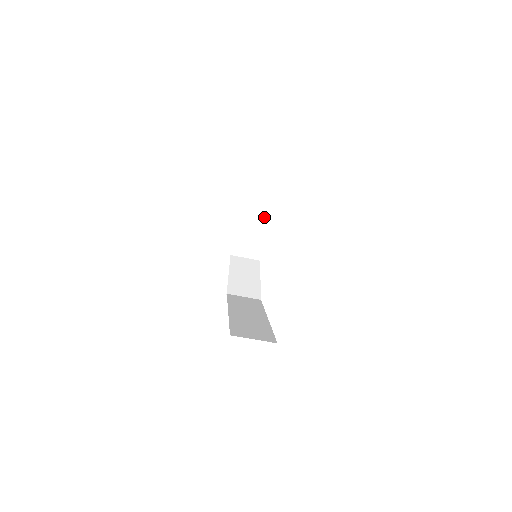
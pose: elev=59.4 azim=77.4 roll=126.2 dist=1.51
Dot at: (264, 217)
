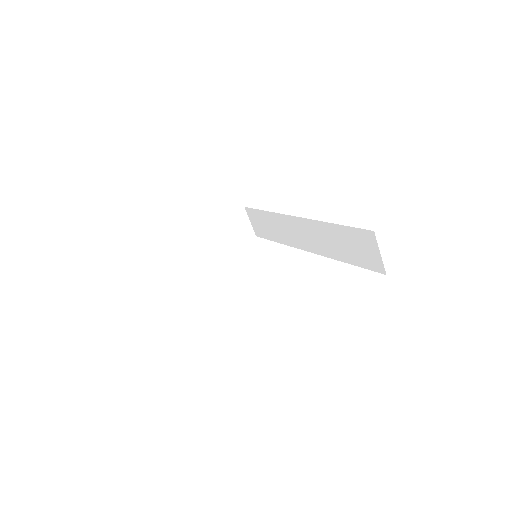
Dot at: (218, 249)
